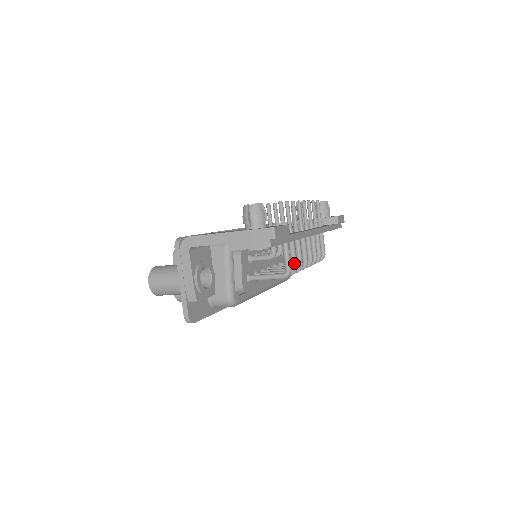
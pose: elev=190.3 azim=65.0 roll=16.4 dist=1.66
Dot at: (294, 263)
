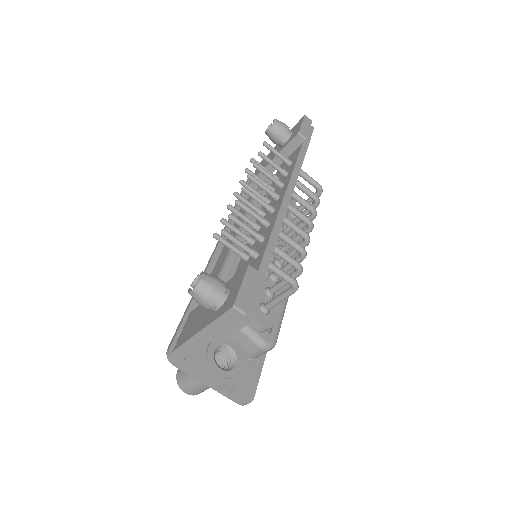
Dot at: (293, 264)
